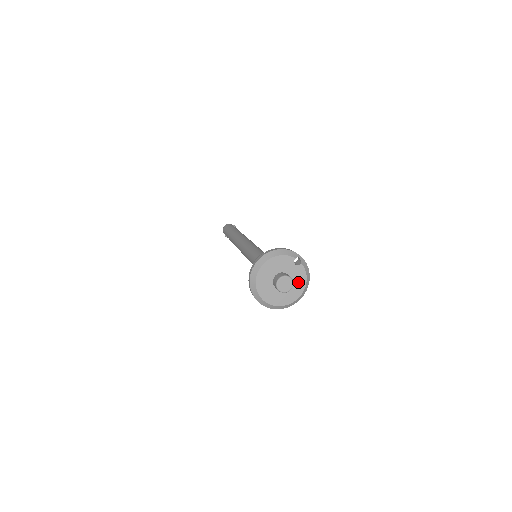
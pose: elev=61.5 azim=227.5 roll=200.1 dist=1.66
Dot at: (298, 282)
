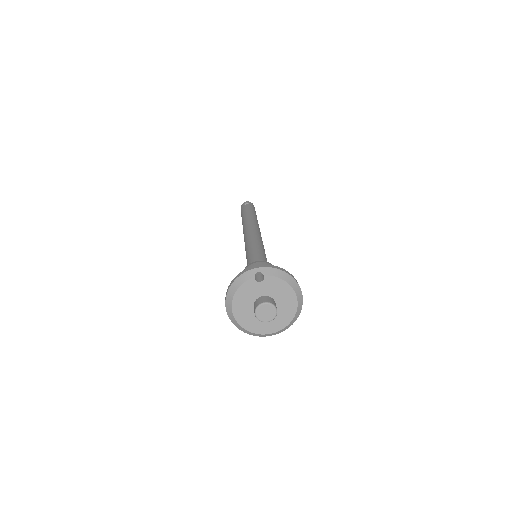
Dot at: (281, 292)
